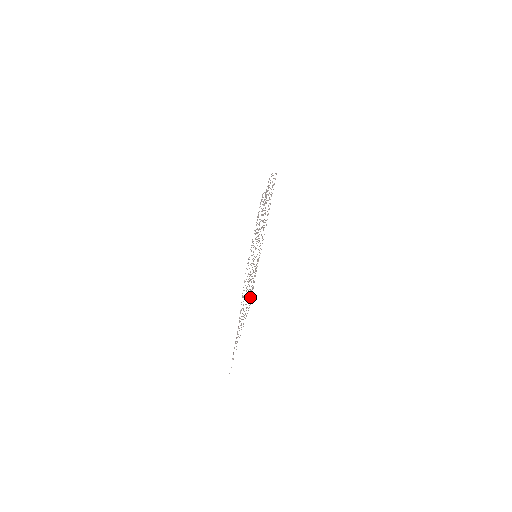
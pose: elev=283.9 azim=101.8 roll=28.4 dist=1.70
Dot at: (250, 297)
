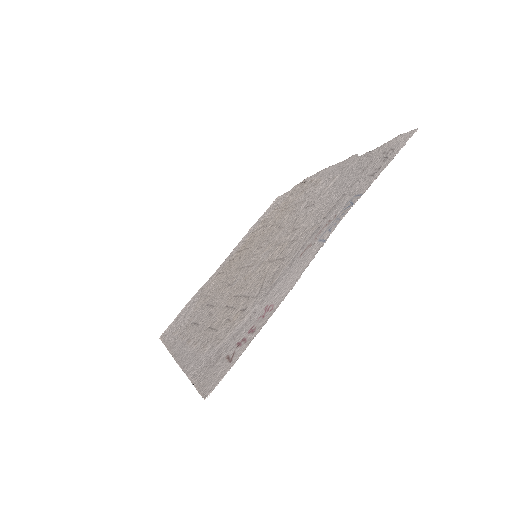
Dot at: (187, 323)
